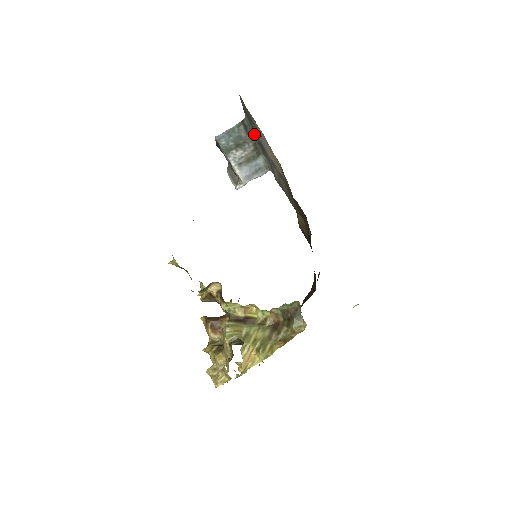
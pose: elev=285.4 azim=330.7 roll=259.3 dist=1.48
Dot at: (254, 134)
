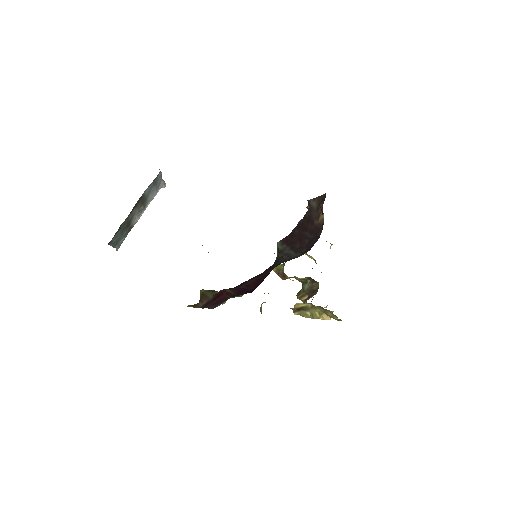
Dot at: occluded
